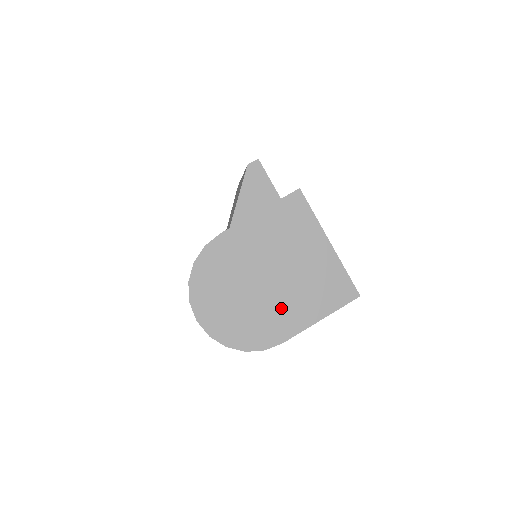
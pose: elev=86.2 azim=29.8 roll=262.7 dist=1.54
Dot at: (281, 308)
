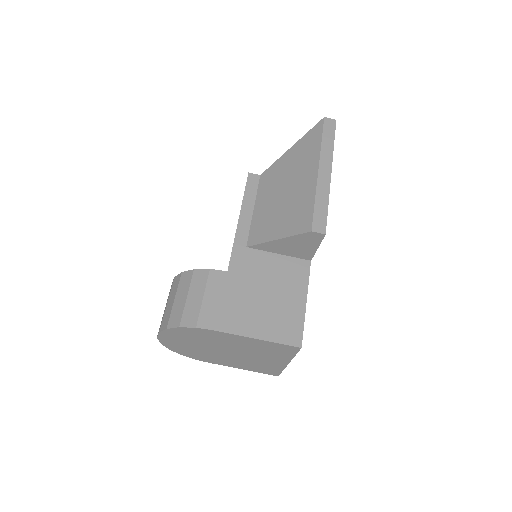
Dot at: (222, 358)
